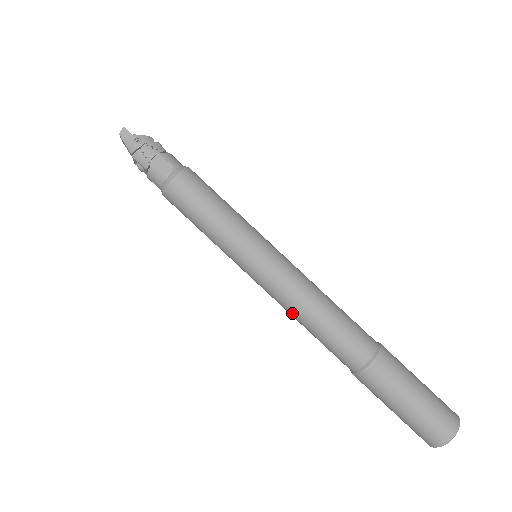
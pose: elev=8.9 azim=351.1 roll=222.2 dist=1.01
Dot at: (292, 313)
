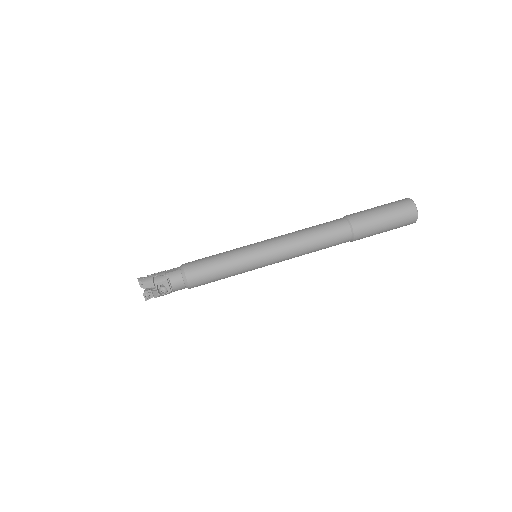
Dot at: (299, 245)
